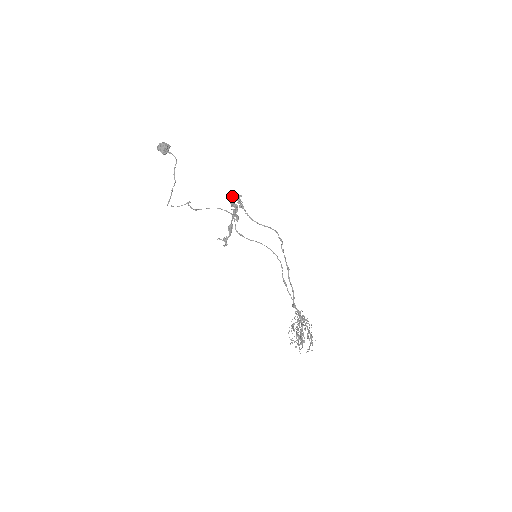
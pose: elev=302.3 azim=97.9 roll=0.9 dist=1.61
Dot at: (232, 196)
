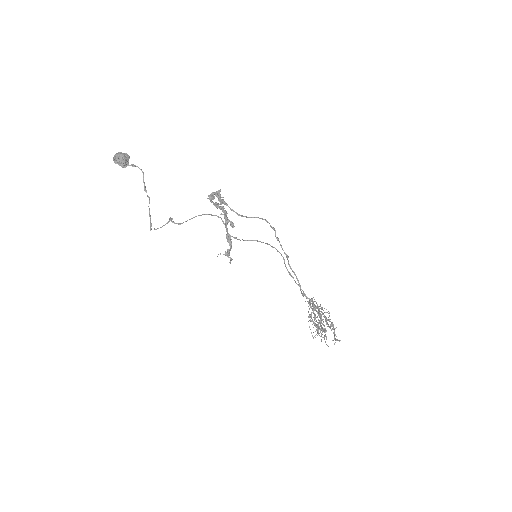
Dot at: (211, 195)
